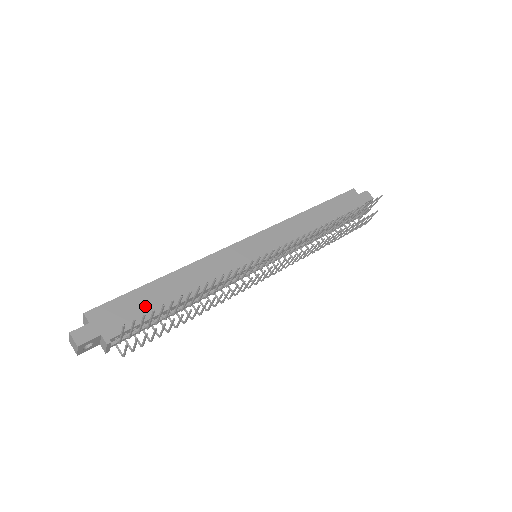
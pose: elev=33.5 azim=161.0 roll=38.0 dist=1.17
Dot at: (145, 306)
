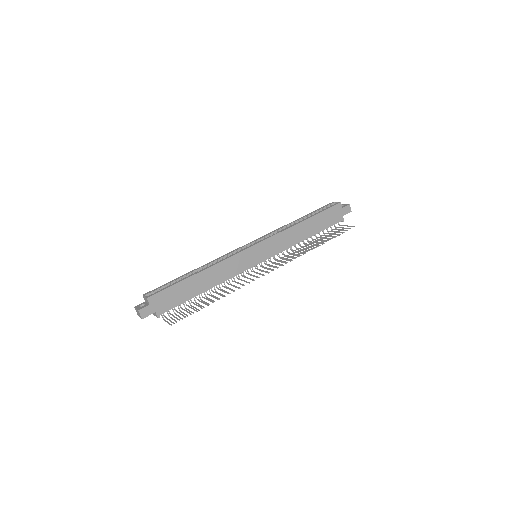
Dot at: (182, 294)
